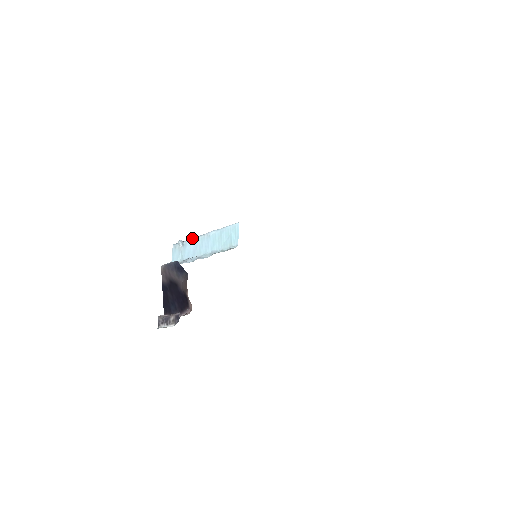
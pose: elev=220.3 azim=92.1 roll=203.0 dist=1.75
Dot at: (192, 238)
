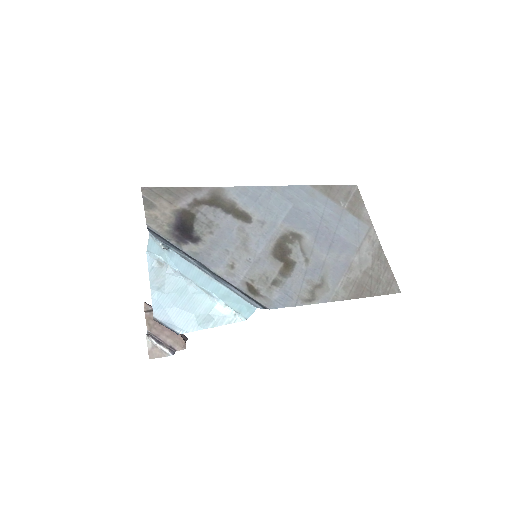
Dot at: (184, 259)
